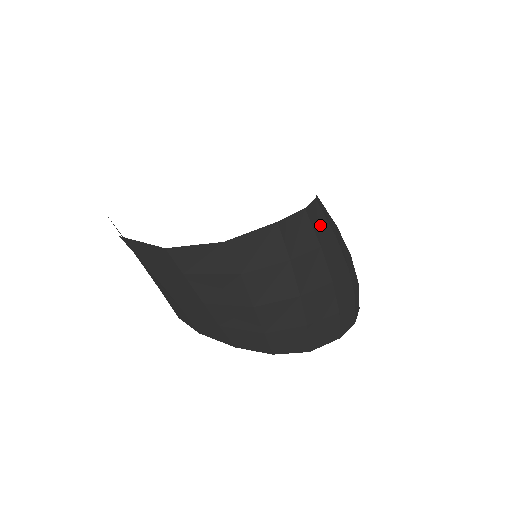
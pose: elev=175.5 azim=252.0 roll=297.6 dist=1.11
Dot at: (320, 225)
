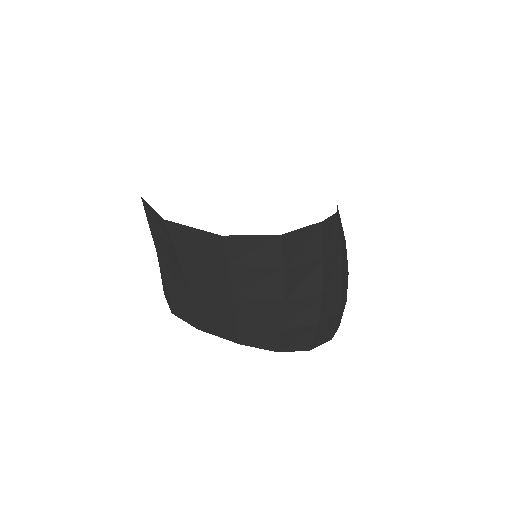
Dot at: (340, 230)
